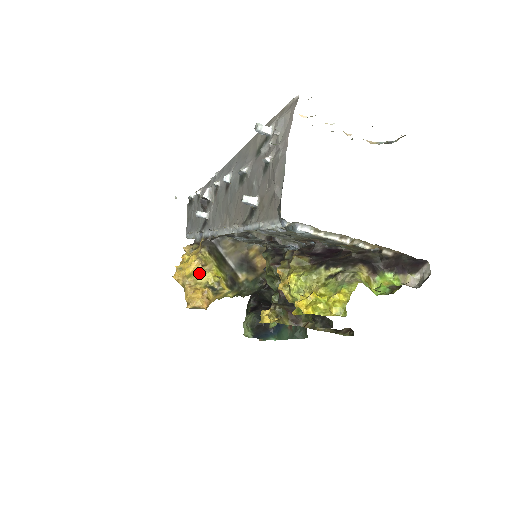
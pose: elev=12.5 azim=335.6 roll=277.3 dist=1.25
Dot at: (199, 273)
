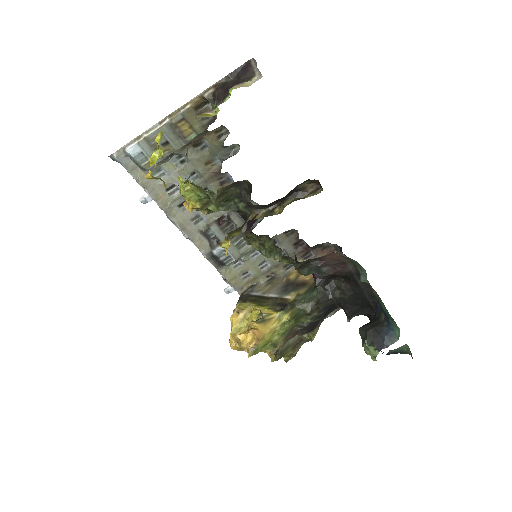
Dot at: (244, 322)
